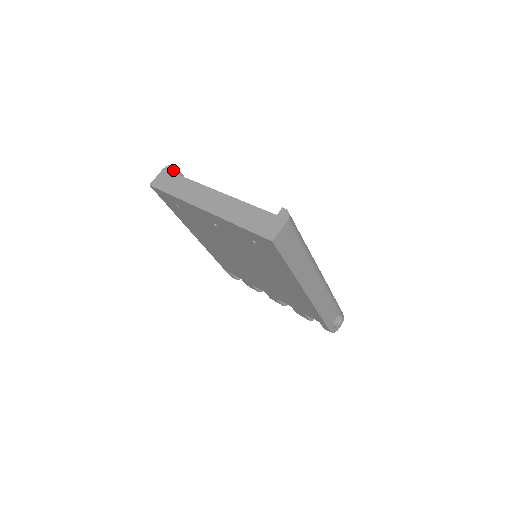
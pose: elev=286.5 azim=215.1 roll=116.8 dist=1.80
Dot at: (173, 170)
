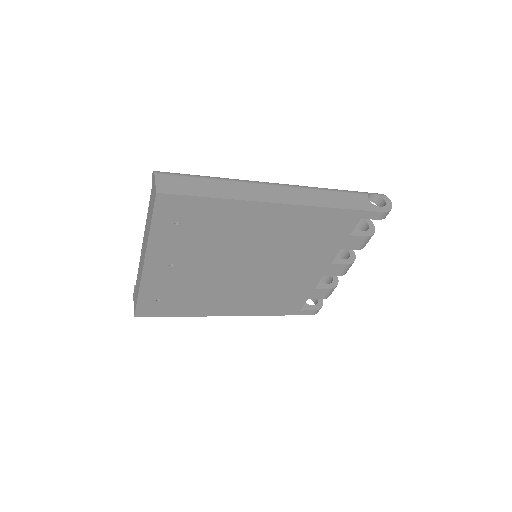
Dot at: occluded
